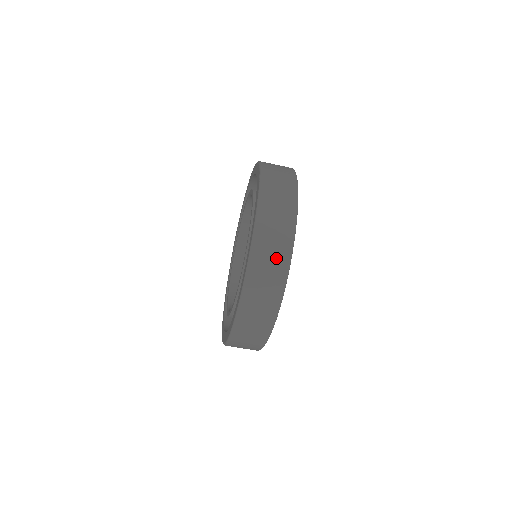
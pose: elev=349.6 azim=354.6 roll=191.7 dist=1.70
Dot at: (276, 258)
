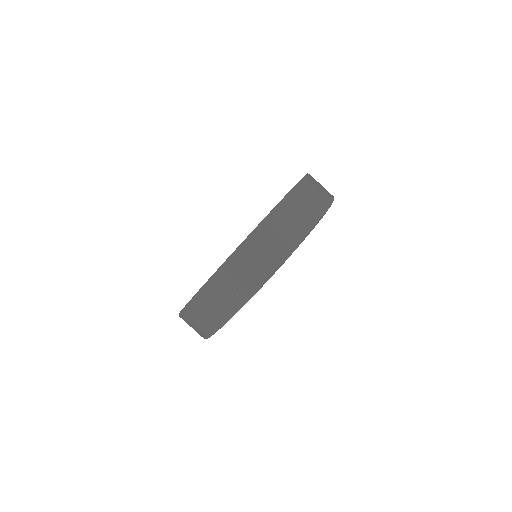
Dot at: (324, 191)
